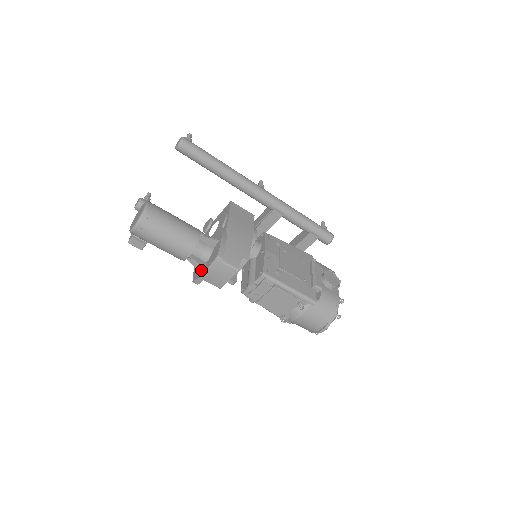
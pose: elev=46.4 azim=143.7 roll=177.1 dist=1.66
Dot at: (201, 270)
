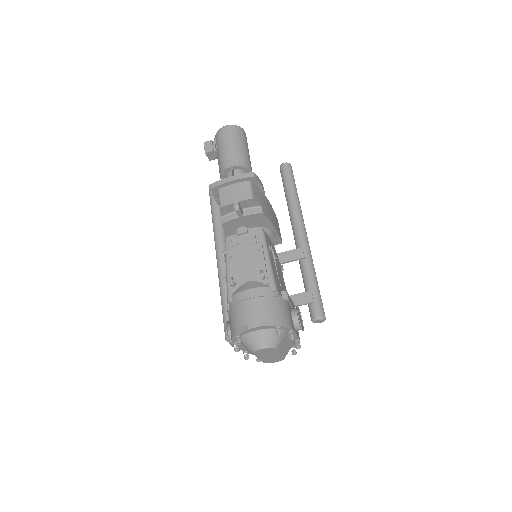
Dot at: occluded
